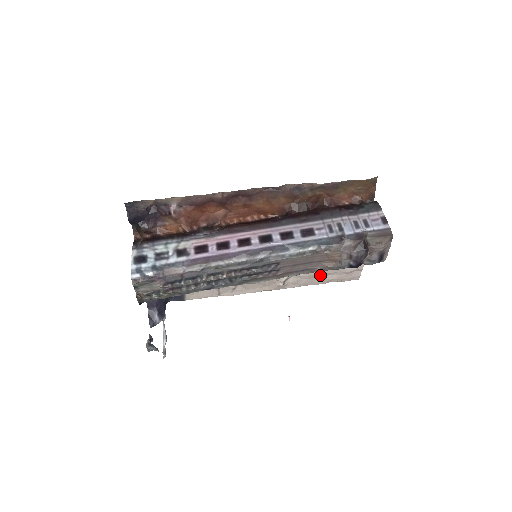
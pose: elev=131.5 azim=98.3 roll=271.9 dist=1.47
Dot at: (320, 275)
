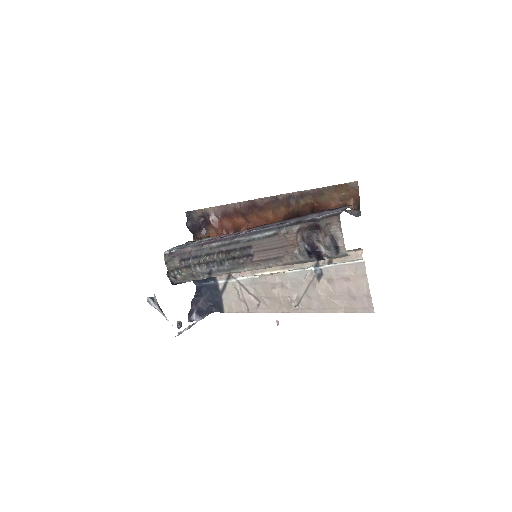
Dot at: (328, 298)
